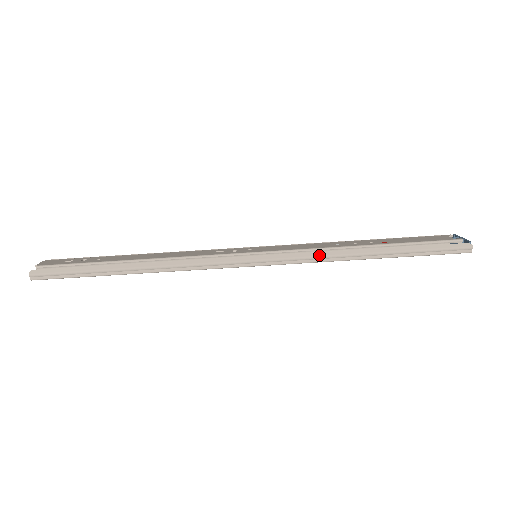
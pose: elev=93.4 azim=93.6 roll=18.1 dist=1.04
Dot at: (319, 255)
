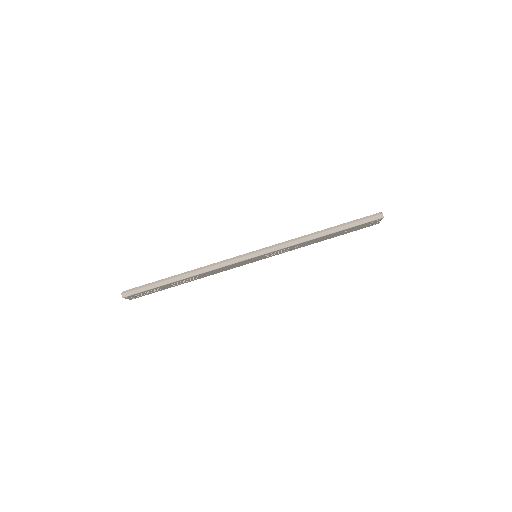
Dot at: (292, 241)
